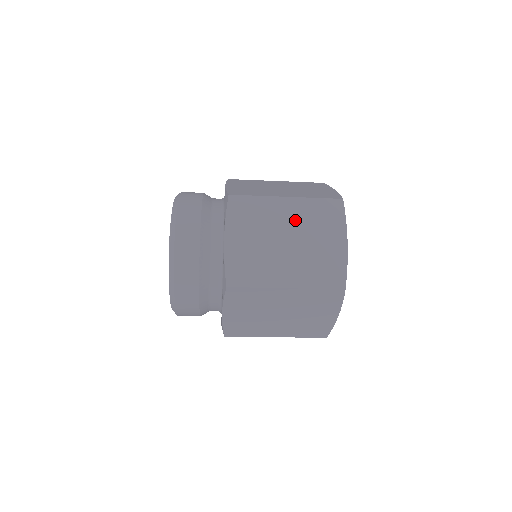
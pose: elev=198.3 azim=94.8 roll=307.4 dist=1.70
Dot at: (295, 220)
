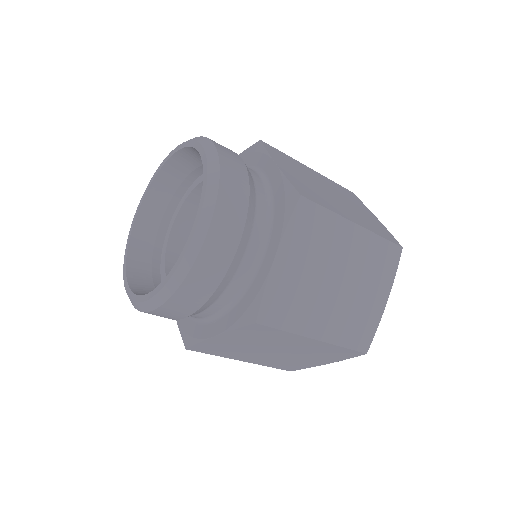
Dot at: (354, 257)
